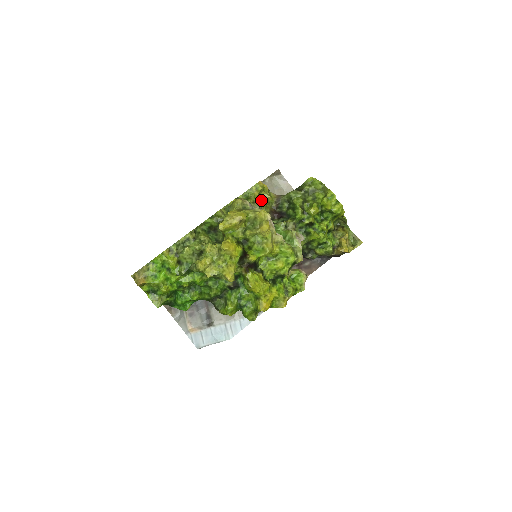
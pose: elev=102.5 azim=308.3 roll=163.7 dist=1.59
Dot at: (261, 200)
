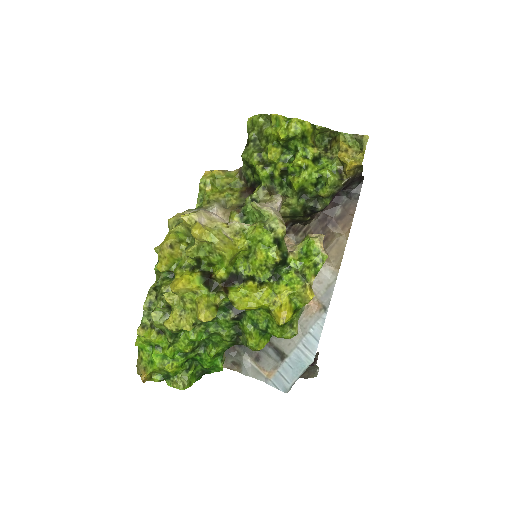
Dot at: (221, 191)
